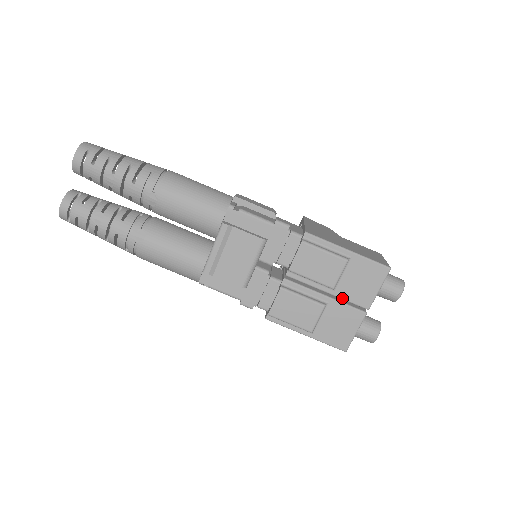
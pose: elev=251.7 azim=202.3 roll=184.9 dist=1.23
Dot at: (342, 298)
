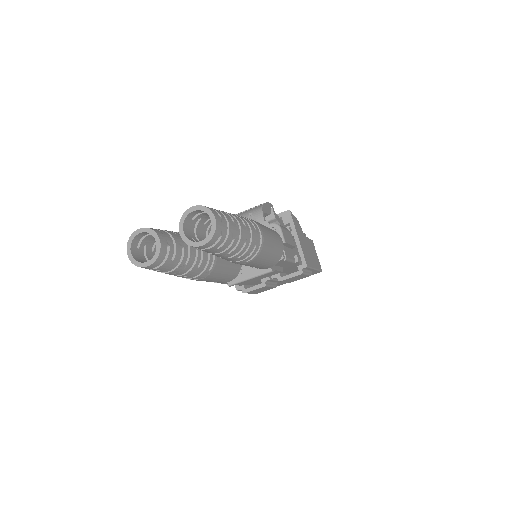
Dot at: occluded
